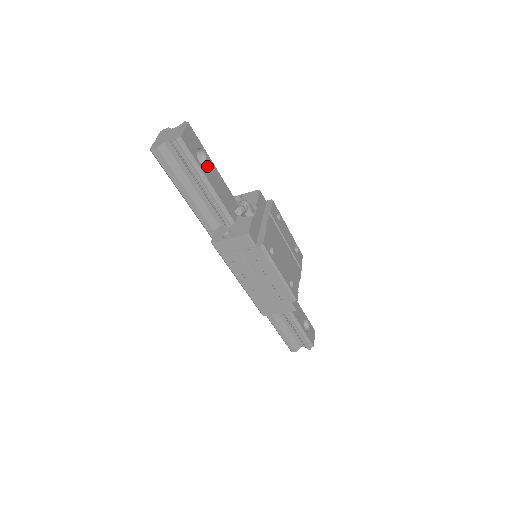
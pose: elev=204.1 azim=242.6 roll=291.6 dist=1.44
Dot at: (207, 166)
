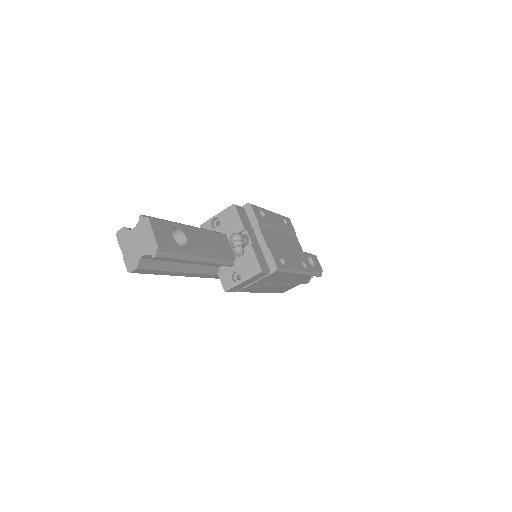
Dot at: (188, 239)
